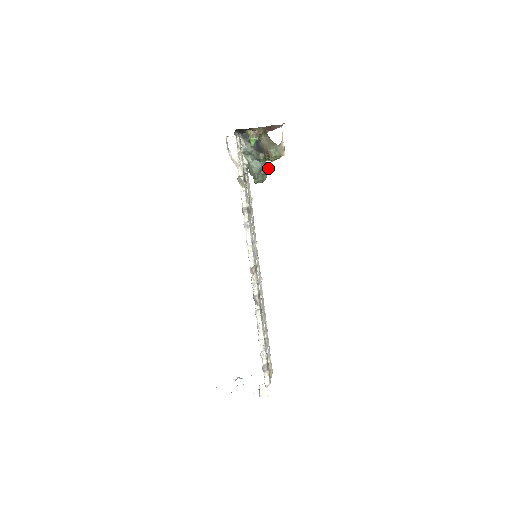
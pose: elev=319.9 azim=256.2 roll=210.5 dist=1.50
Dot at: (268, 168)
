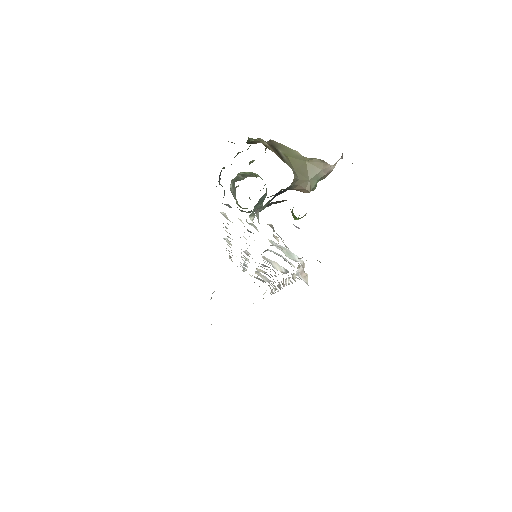
Dot at: (261, 178)
